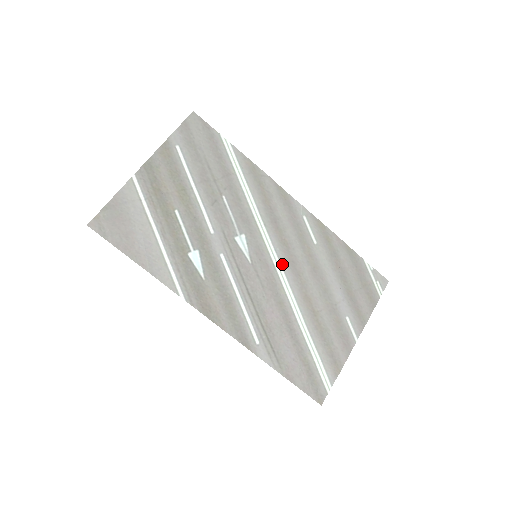
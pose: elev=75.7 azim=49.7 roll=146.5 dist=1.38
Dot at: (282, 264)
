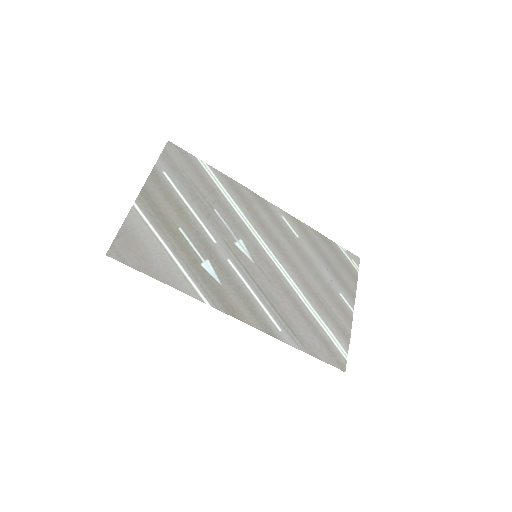
Dot at: (278, 259)
